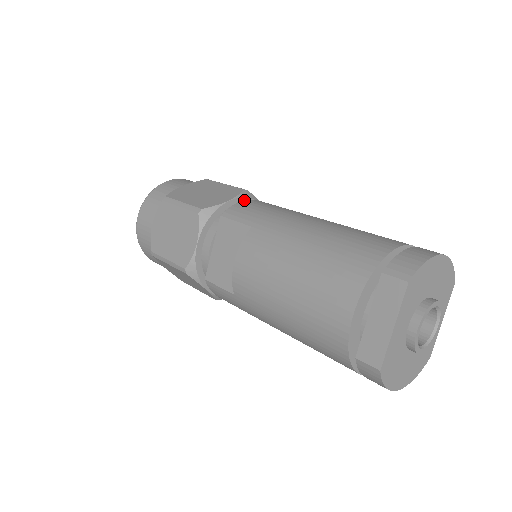
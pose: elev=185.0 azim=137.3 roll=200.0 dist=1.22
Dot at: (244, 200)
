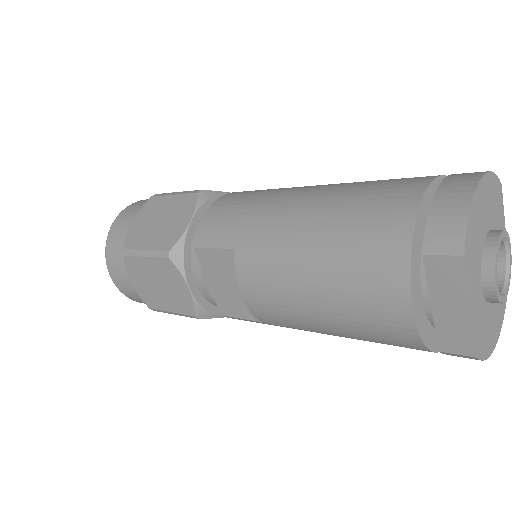
Dot at: (206, 211)
